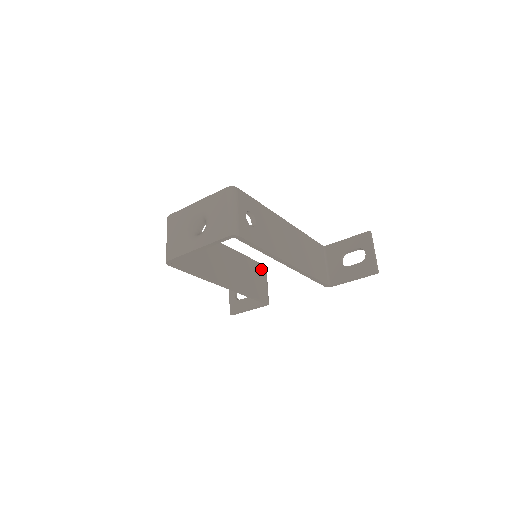
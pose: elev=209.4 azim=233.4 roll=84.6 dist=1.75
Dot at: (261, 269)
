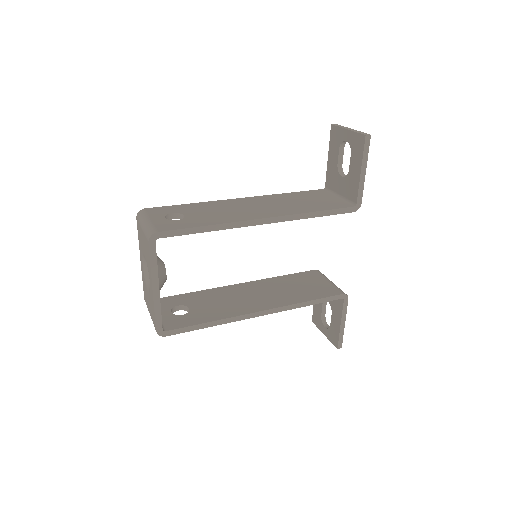
Dot at: (310, 275)
